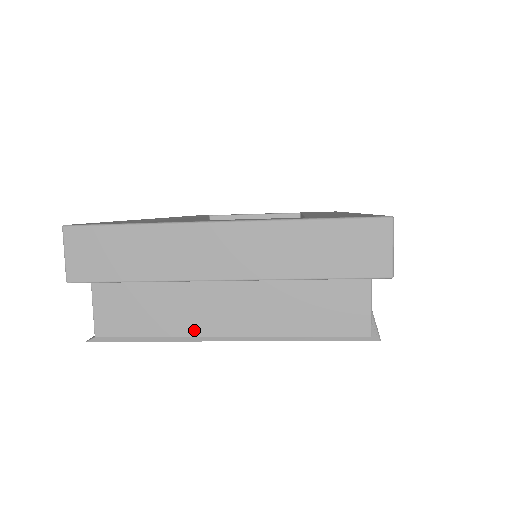
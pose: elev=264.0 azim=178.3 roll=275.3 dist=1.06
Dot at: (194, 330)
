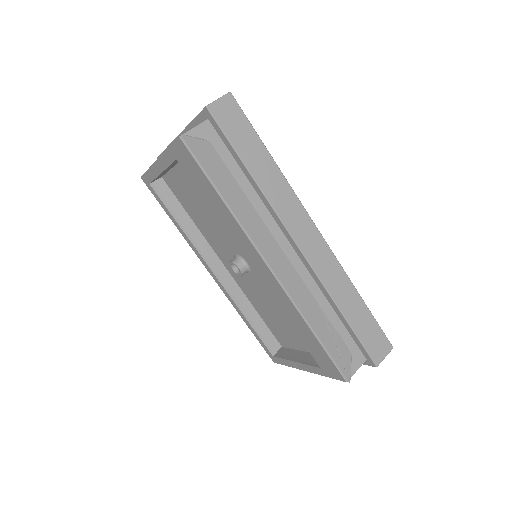
Dot at: occluded
